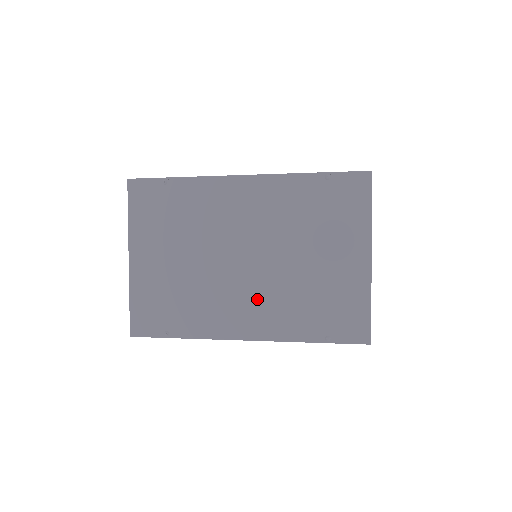
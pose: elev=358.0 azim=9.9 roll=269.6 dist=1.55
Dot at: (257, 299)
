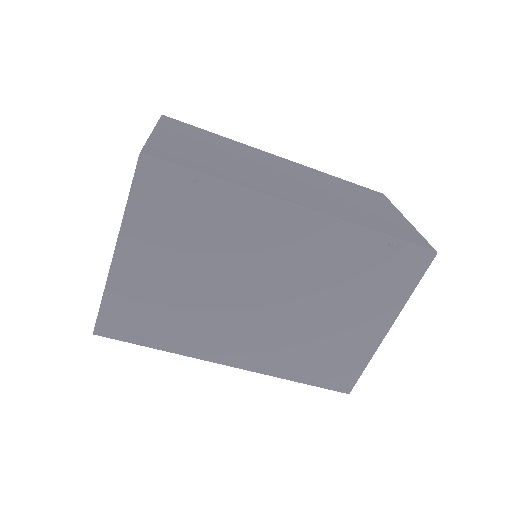
Dot at: (259, 335)
